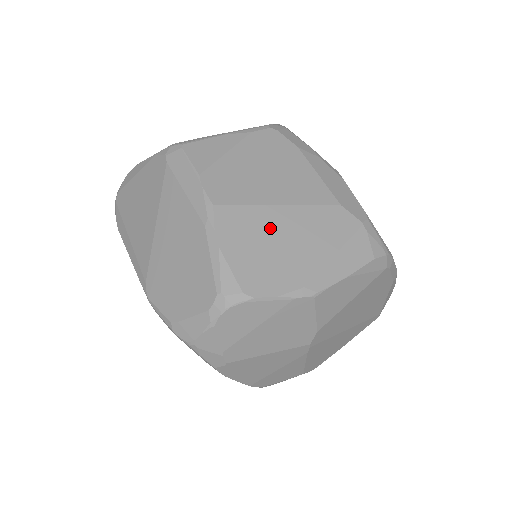
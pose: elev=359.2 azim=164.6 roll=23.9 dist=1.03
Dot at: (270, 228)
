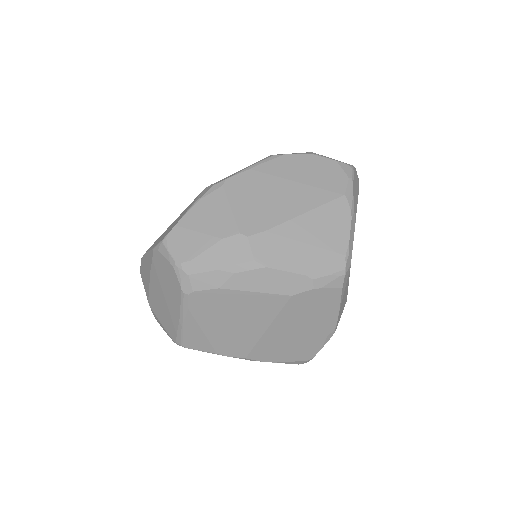
Dot at: (279, 339)
